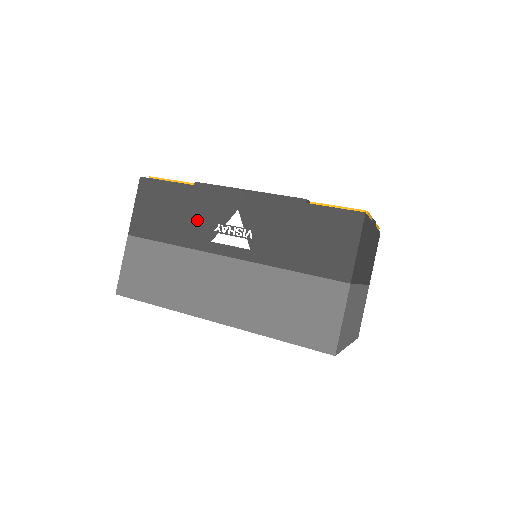
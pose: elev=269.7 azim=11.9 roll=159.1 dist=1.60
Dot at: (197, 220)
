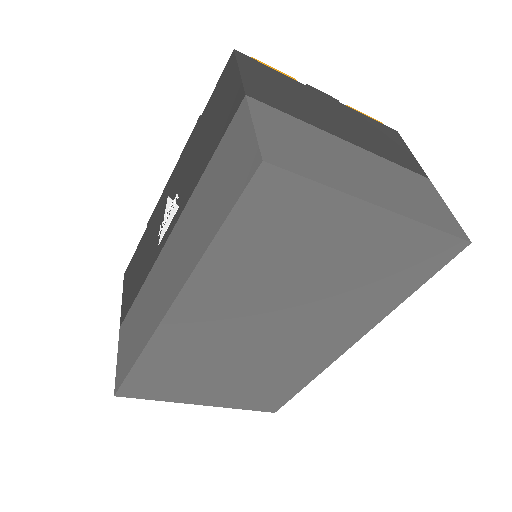
Dot at: (150, 246)
